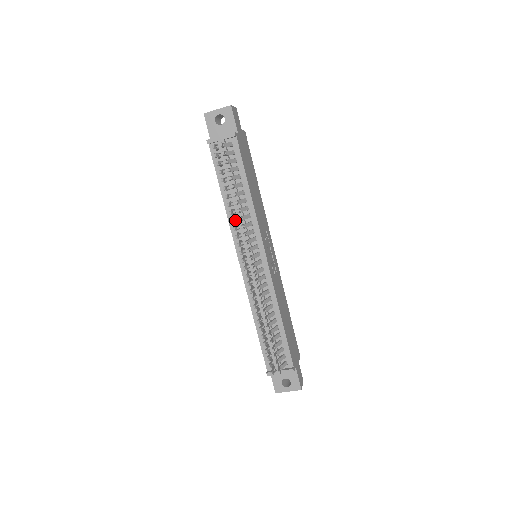
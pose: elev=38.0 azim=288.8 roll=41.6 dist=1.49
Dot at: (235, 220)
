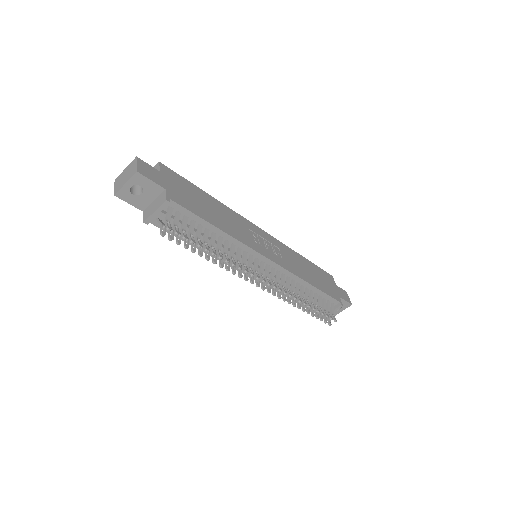
Dot at: (226, 263)
